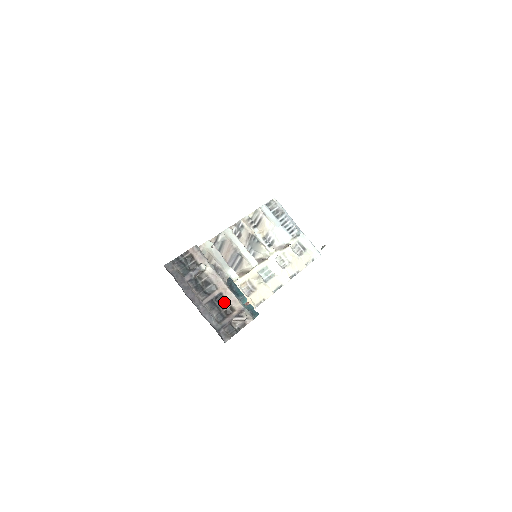
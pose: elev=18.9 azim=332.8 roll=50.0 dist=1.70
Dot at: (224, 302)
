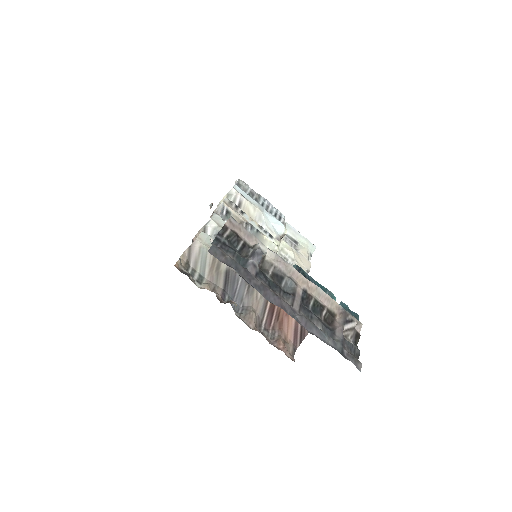
Dot at: (316, 304)
